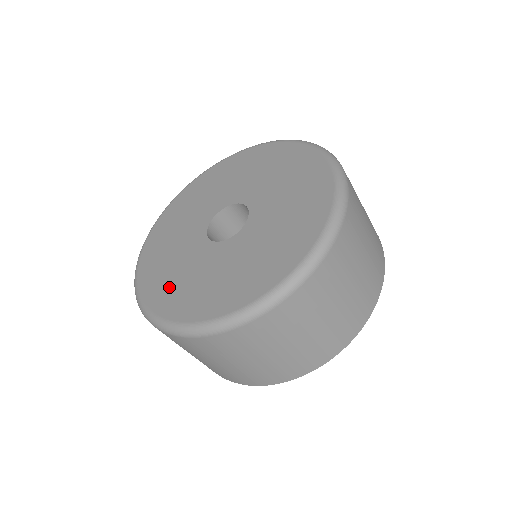
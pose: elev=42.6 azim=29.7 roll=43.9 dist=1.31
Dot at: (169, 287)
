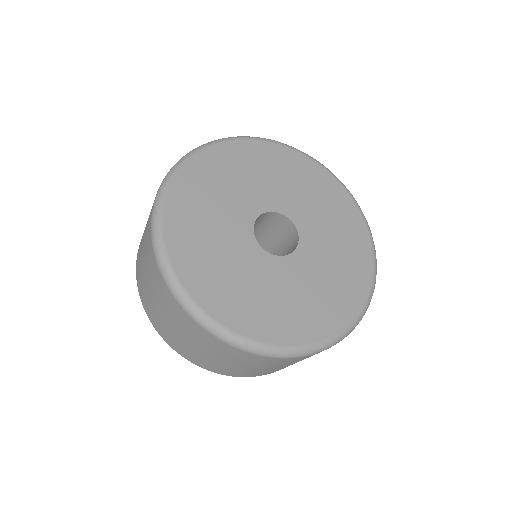
Dot at: (213, 277)
